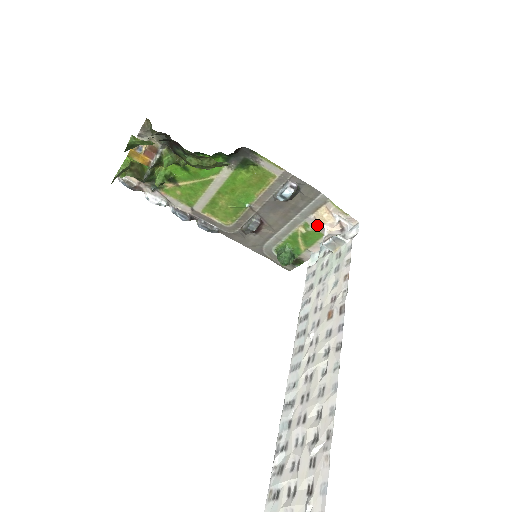
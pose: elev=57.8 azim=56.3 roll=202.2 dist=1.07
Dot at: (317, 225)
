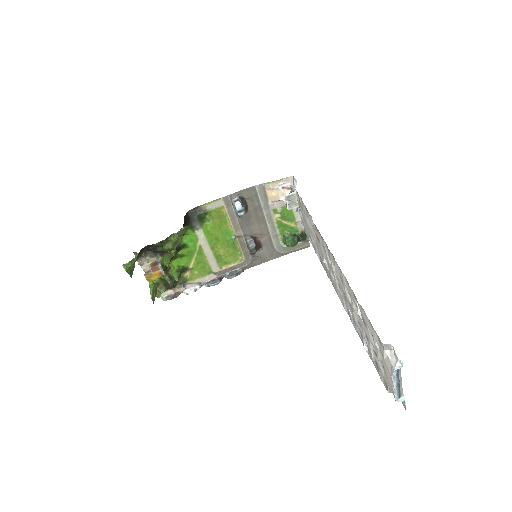
Dot at: (279, 204)
